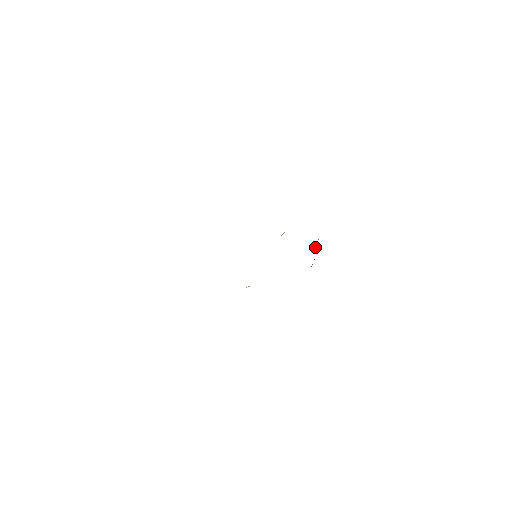
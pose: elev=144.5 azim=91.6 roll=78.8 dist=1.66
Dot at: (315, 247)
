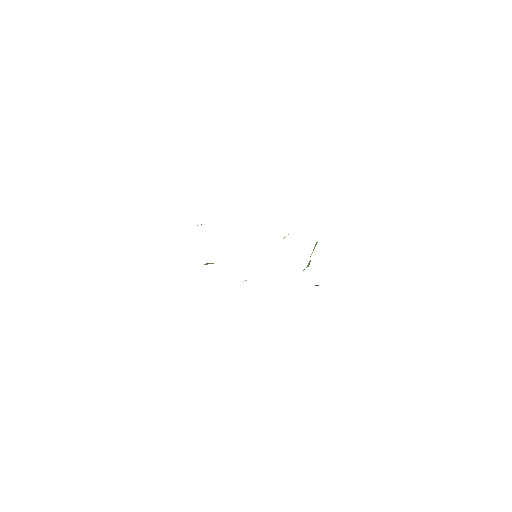
Dot at: (313, 249)
